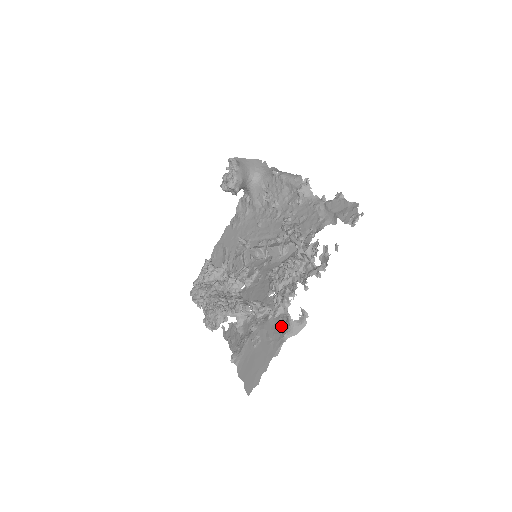
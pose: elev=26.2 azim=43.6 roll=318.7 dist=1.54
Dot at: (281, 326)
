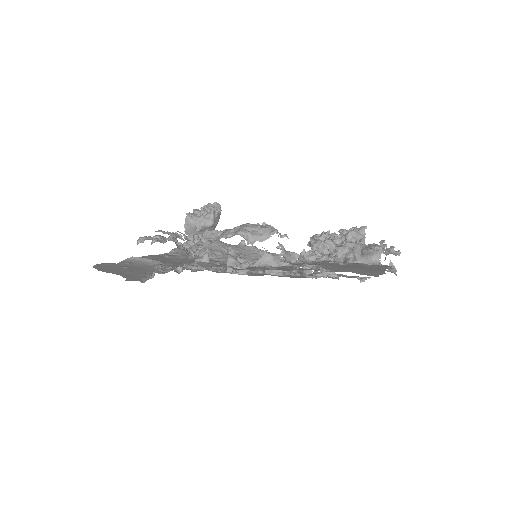
Dot at: (371, 264)
